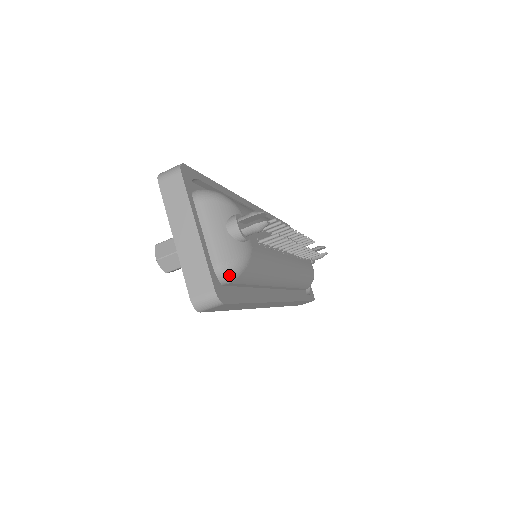
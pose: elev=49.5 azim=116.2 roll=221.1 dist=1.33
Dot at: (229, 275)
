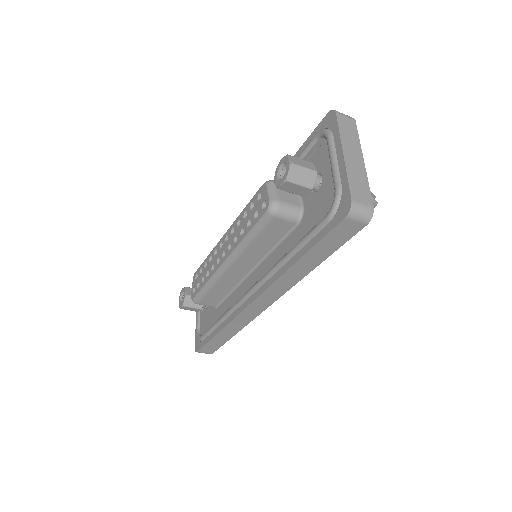
Dot at: occluded
